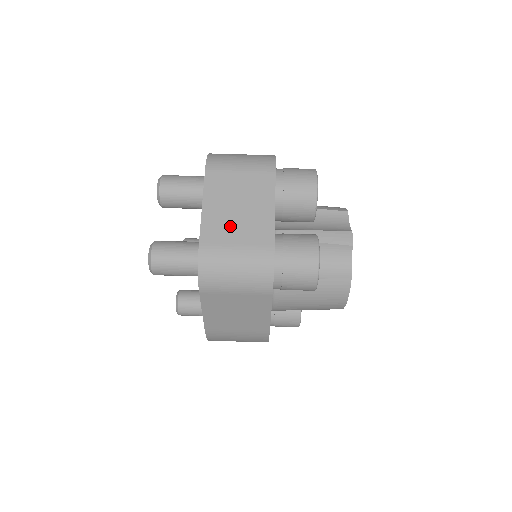
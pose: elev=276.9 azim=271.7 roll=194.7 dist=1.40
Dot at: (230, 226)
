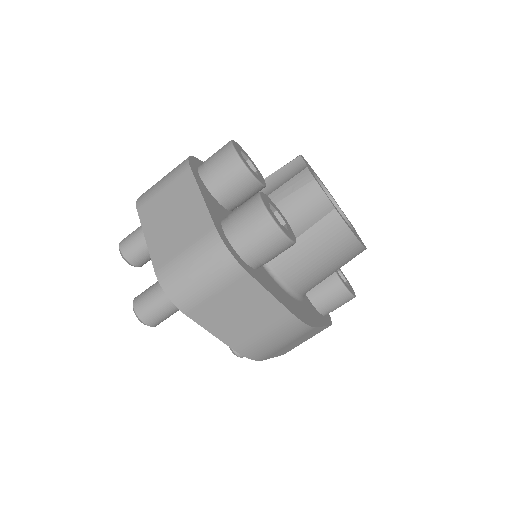
Dot at: (172, 238)
